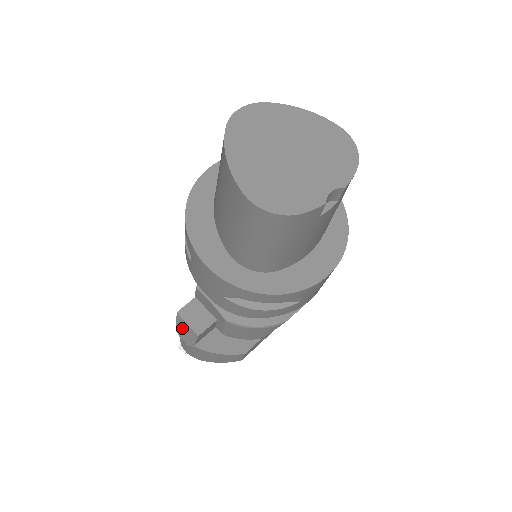
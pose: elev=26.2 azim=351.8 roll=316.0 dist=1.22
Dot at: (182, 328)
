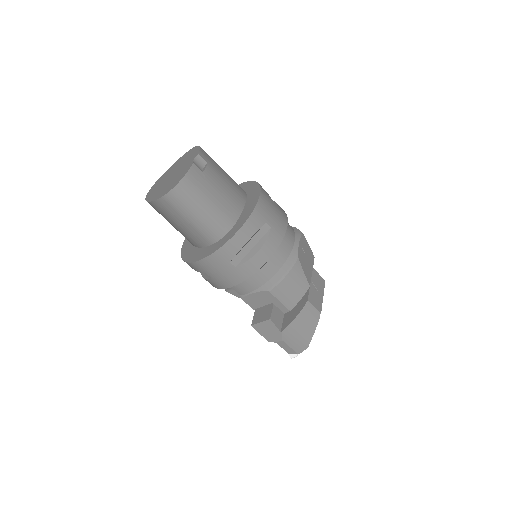
Dot at: (265, 332)
